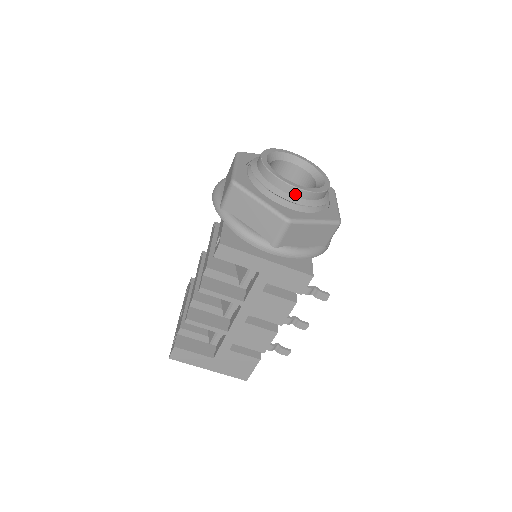
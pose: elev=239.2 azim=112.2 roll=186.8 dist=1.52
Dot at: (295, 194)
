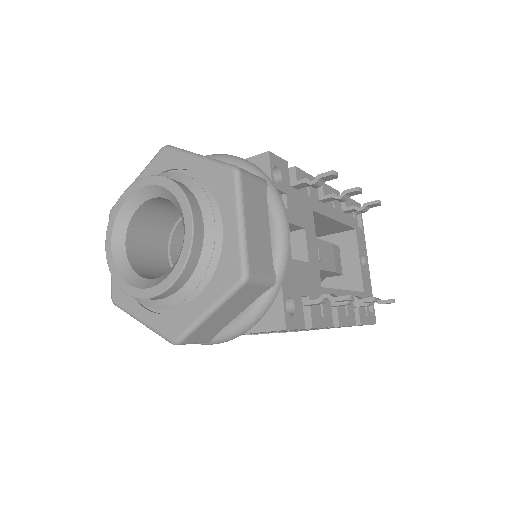
Dot at: (158, 298)
